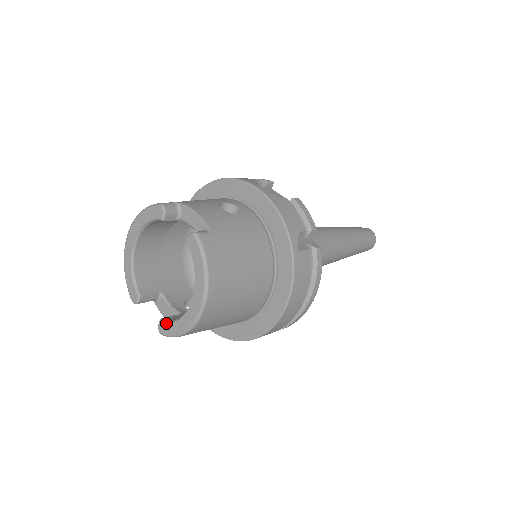
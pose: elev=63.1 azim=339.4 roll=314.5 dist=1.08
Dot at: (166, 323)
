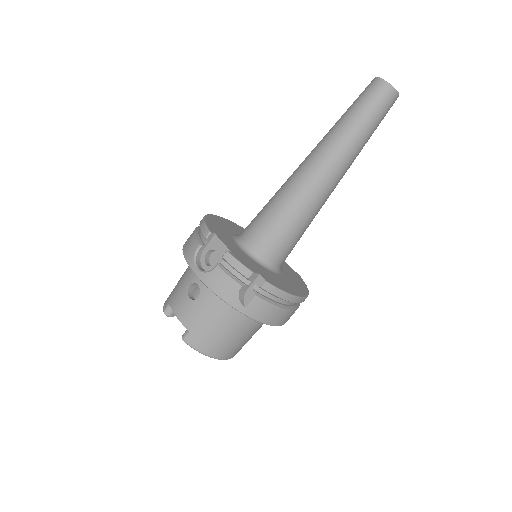
Dot at: occluded
